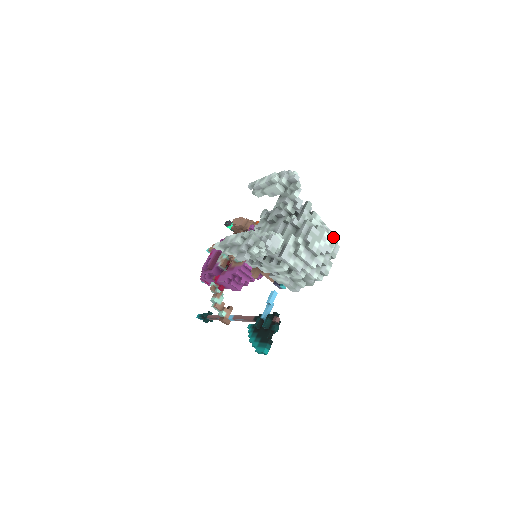
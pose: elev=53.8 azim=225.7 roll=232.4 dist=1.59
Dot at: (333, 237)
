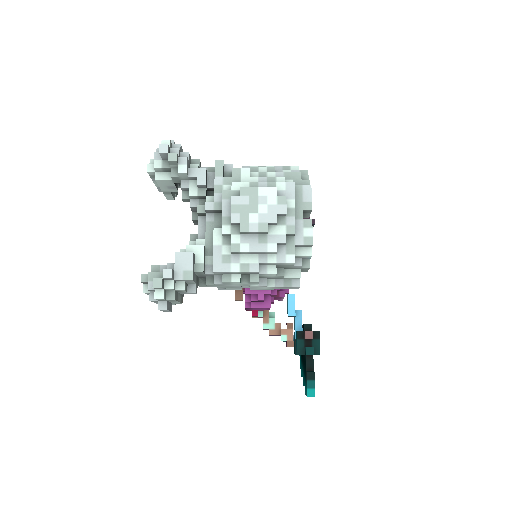
Dot at: (284, 183)
